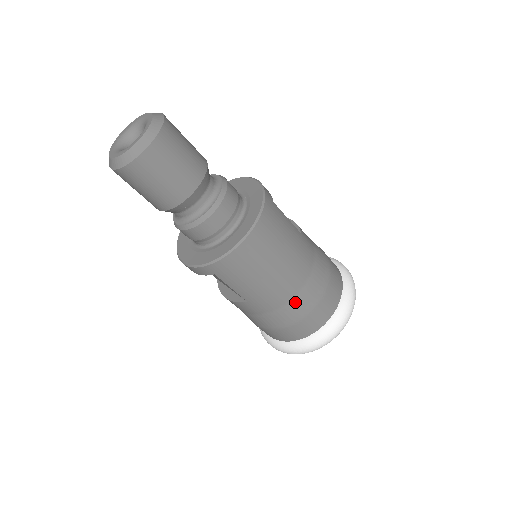
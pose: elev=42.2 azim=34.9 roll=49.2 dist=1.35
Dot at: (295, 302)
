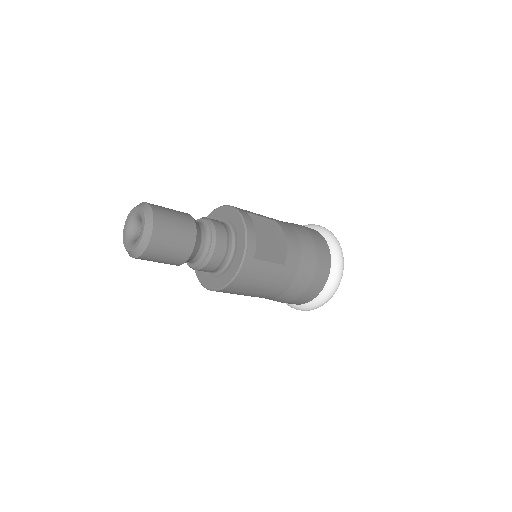
Dot at: (274, 299)
